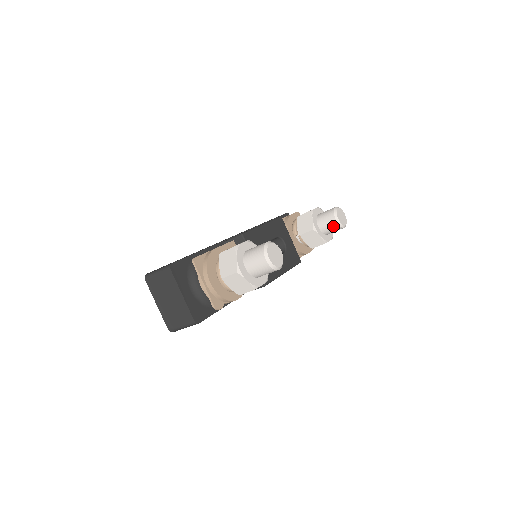
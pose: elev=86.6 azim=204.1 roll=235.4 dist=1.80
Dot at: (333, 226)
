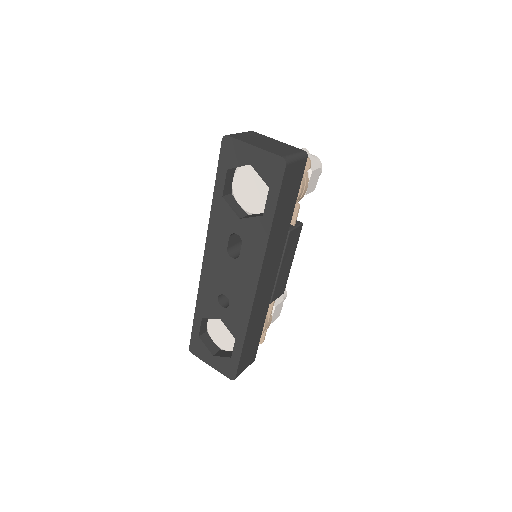
Dot at: occluded
